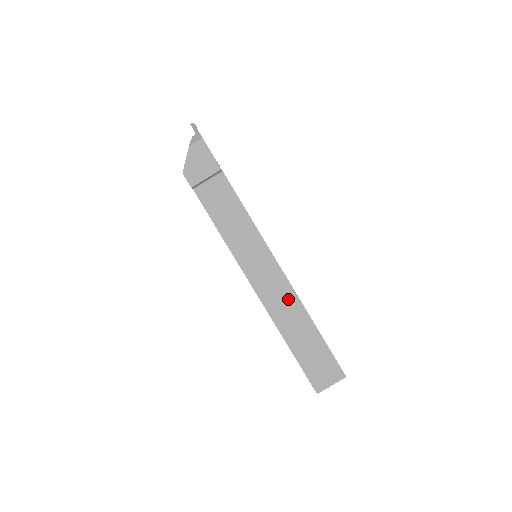
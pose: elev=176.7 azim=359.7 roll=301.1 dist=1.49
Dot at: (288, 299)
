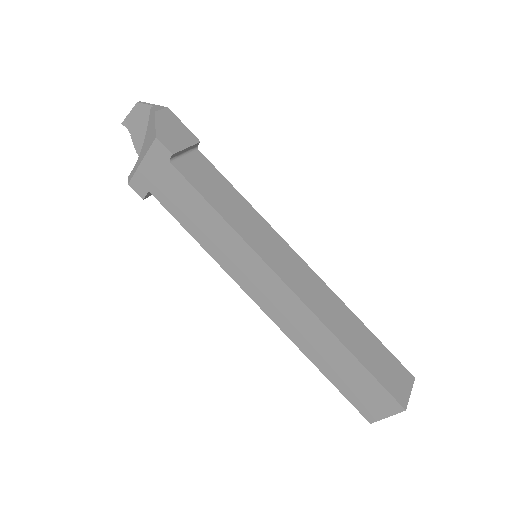
Dot at: (322, 291)
